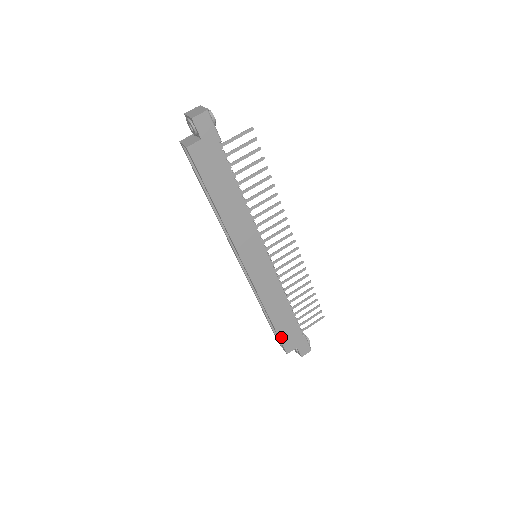
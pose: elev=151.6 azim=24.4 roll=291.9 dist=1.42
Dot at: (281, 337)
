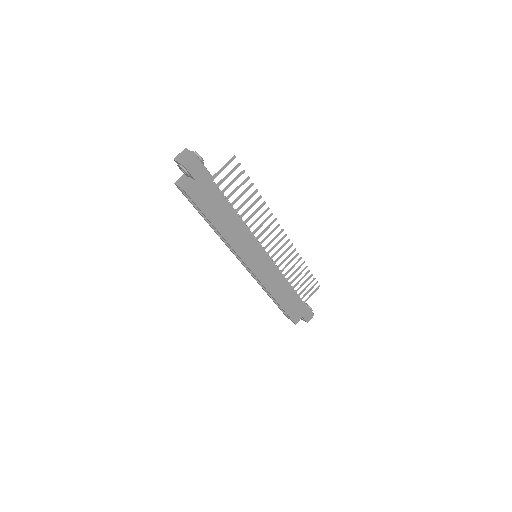
Dot at: (288, 313)
